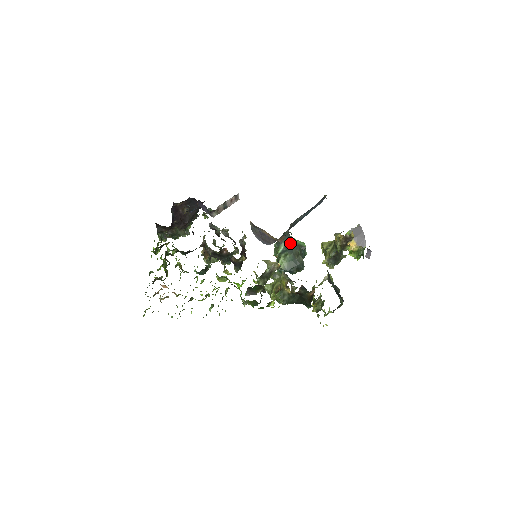
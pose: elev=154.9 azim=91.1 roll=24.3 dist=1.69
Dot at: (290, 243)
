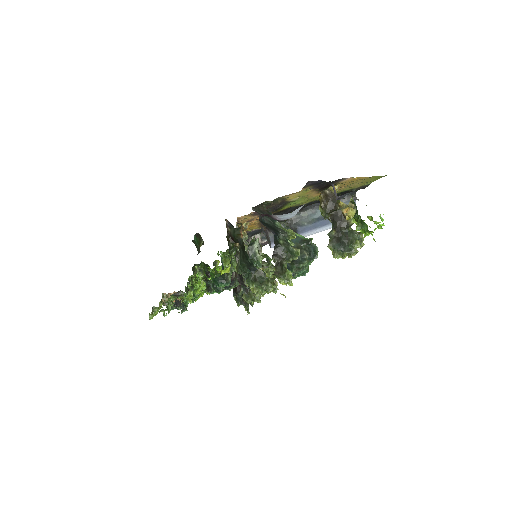
Dot at: occluded
